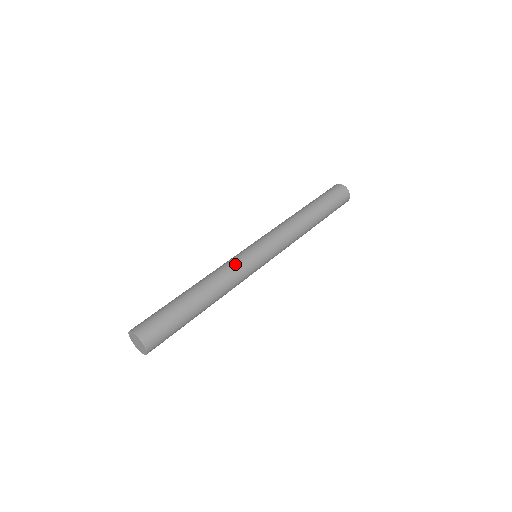
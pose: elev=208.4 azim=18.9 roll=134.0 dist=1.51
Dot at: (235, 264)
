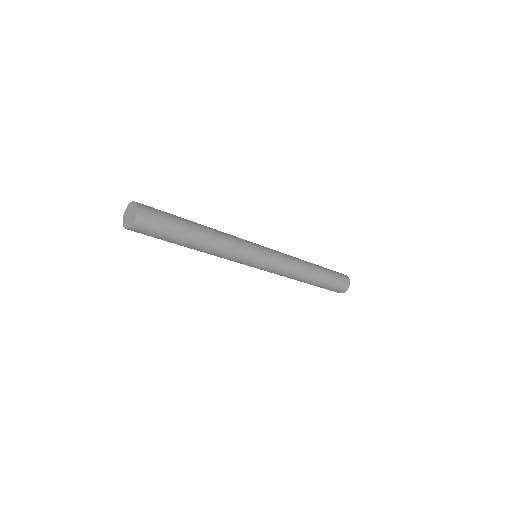
Dot at: (240, 239)
